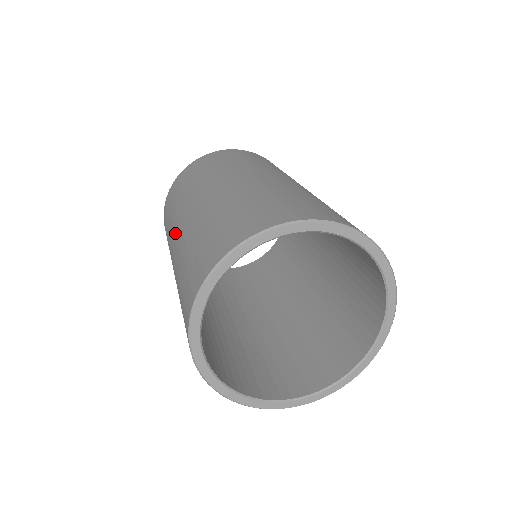
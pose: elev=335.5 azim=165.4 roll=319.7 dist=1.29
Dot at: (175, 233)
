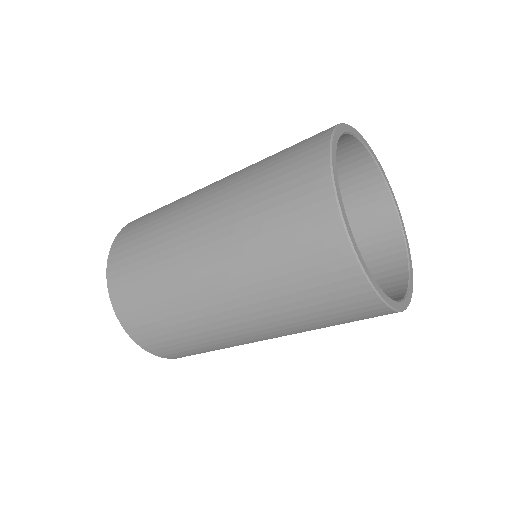
Dot at: (195, 262)
